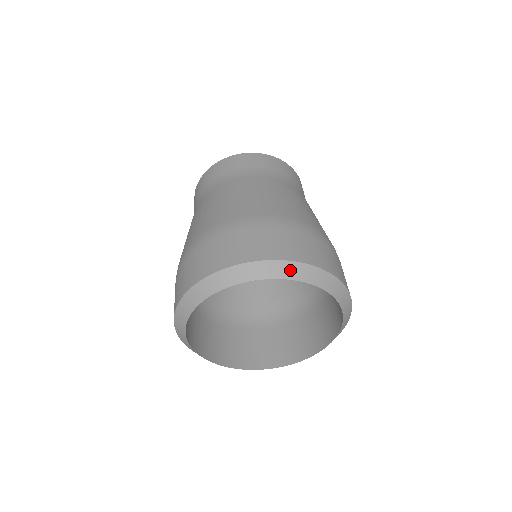
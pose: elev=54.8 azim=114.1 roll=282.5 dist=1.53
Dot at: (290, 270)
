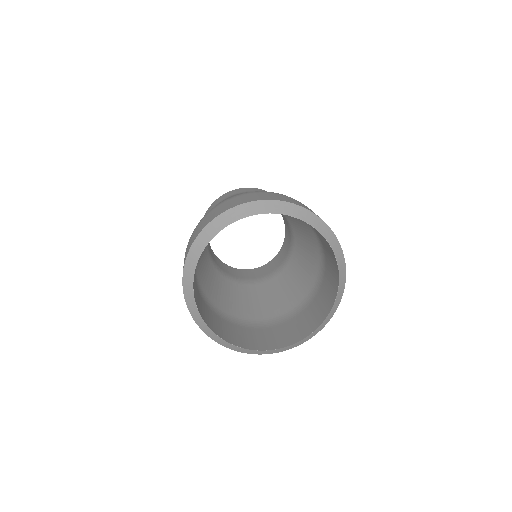
Dot at: (335, 244)
